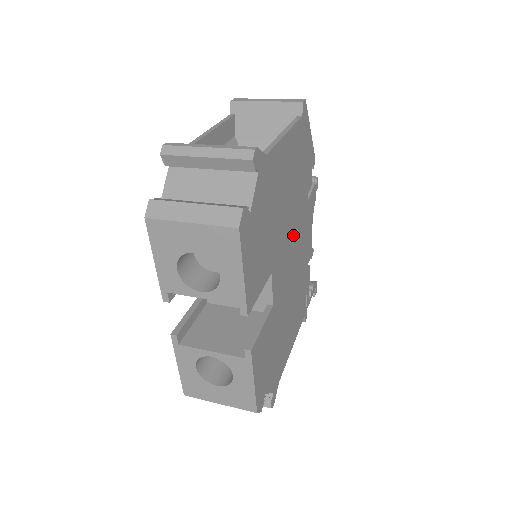
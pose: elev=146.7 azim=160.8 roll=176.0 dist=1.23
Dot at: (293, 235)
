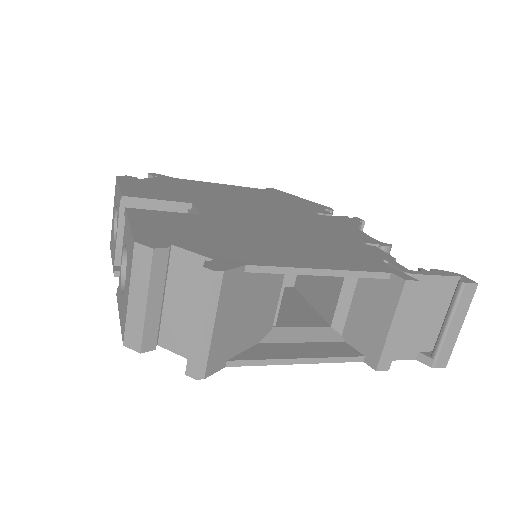
Dot at: (268, 212)
